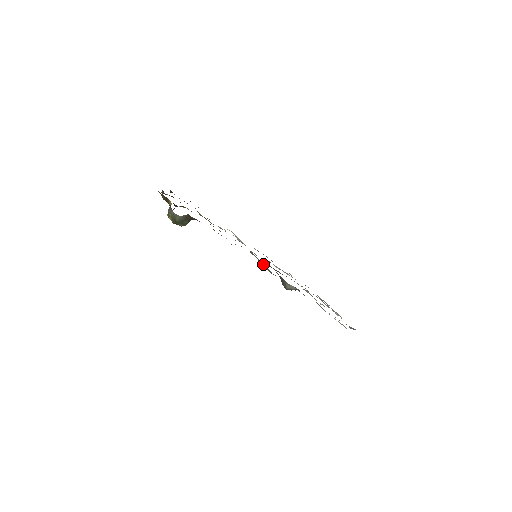
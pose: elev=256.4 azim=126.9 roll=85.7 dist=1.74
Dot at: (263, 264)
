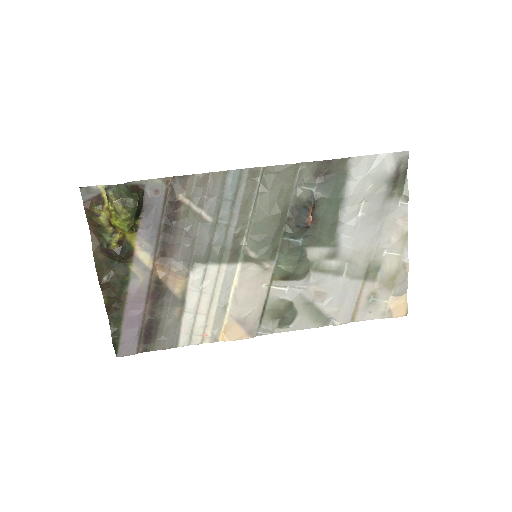
Dot at: (255, 198)
